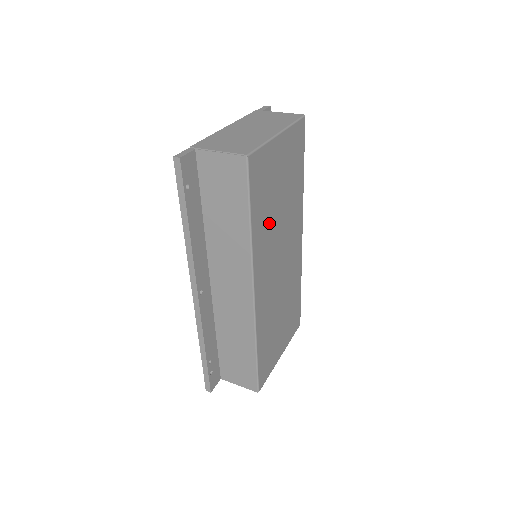
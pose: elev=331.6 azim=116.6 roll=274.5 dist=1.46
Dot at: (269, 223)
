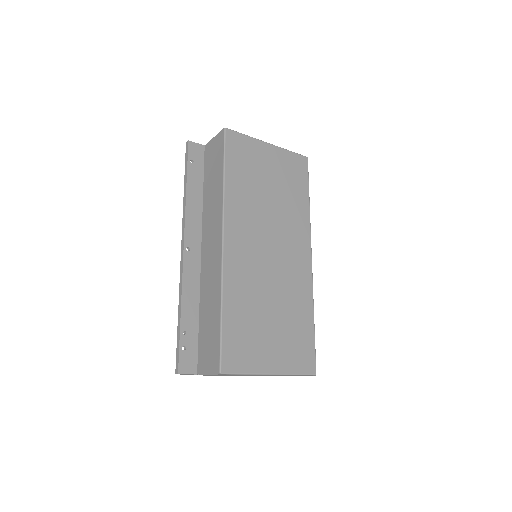
Dot at: (251, 197)
